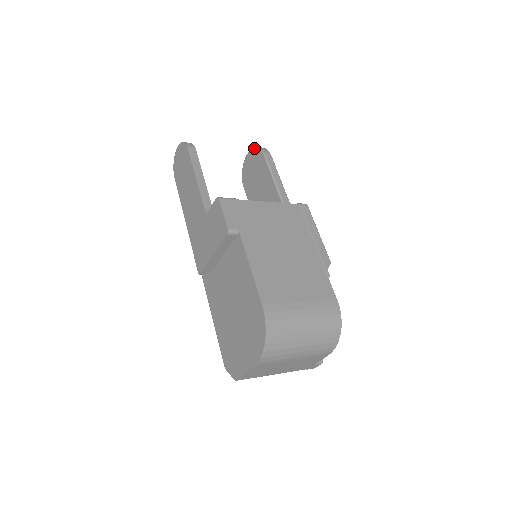
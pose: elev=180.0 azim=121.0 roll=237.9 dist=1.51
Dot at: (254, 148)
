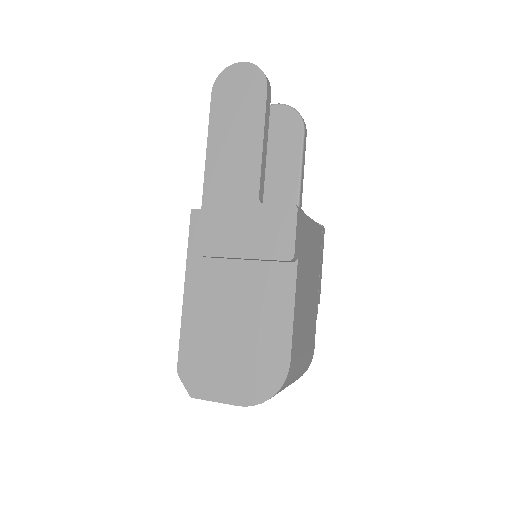
Dot at: (293, 109)
